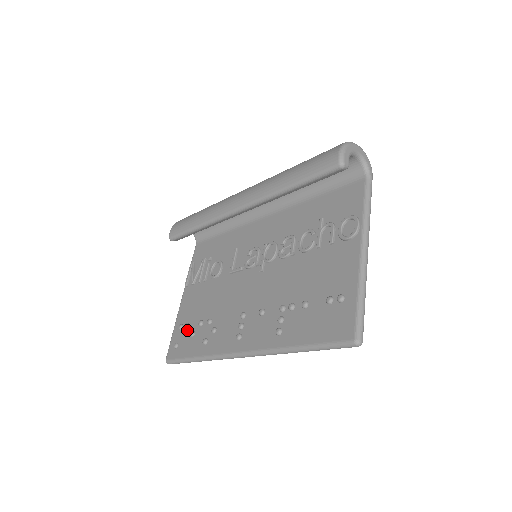
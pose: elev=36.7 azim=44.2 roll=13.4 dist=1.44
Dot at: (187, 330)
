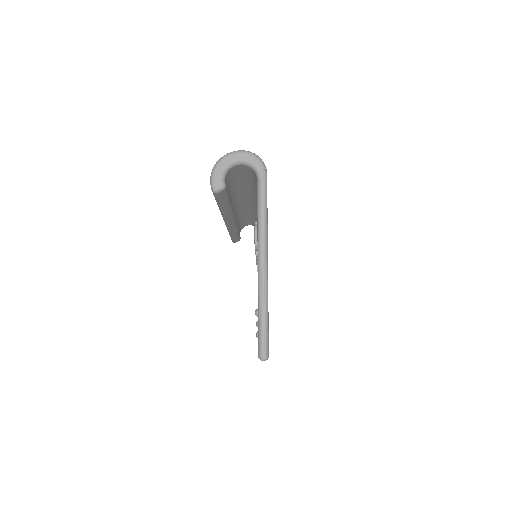
Dot at: occluded
